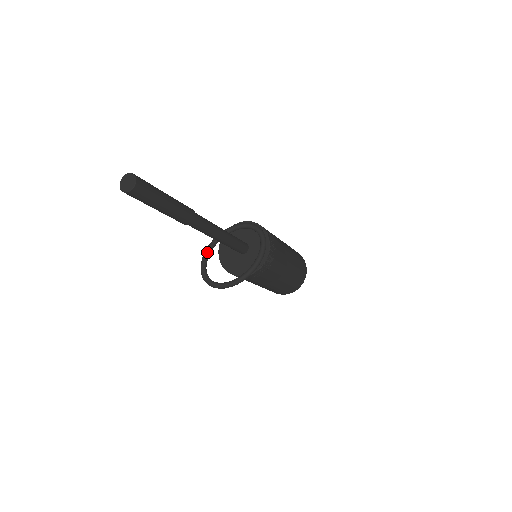
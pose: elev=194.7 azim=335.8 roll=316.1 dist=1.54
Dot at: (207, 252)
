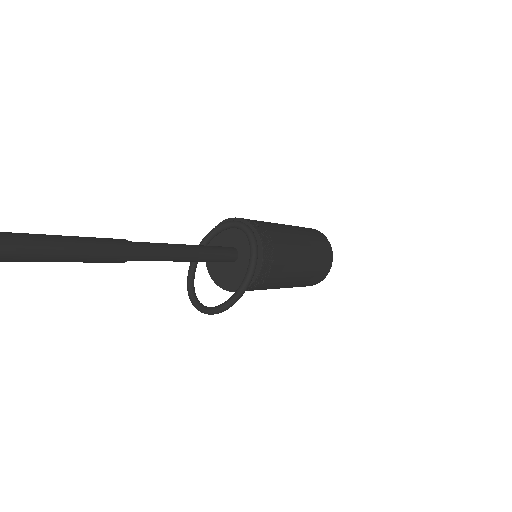
Dot at: (190, 271)
